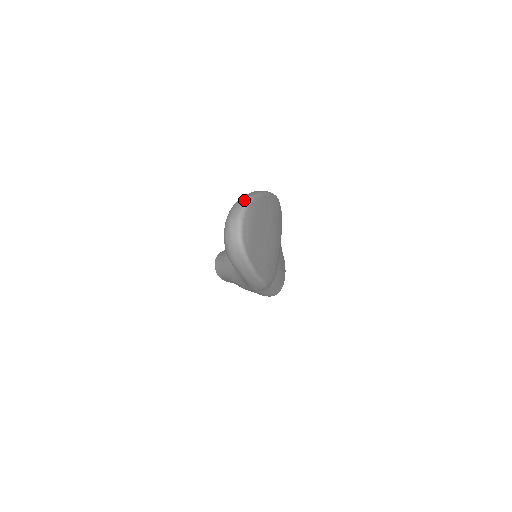
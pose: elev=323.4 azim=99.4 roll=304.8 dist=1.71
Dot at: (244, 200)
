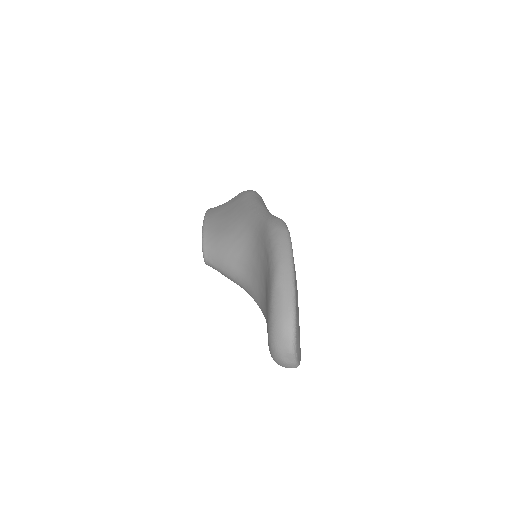
Dot at: (289, 325)
